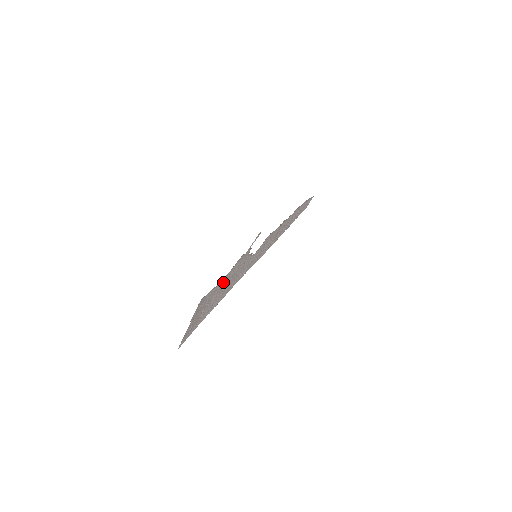
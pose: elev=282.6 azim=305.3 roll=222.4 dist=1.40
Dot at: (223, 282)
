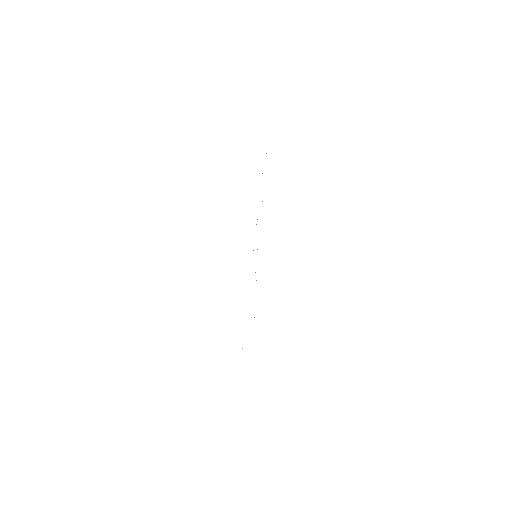
Dot at: occluded
